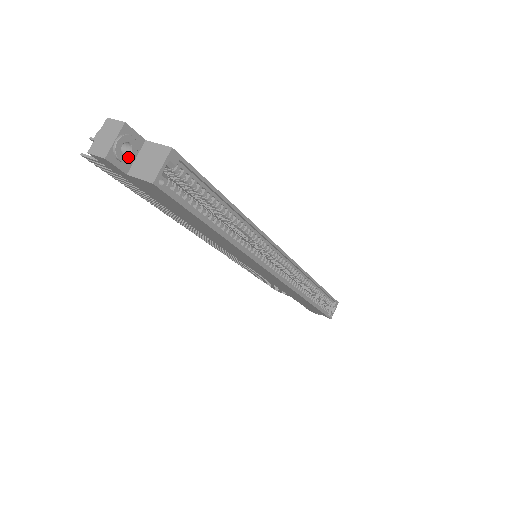
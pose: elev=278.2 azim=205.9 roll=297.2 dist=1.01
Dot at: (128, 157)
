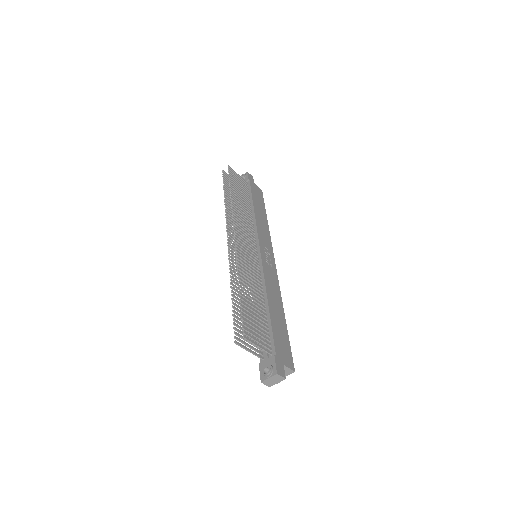
Dot at: occluded
